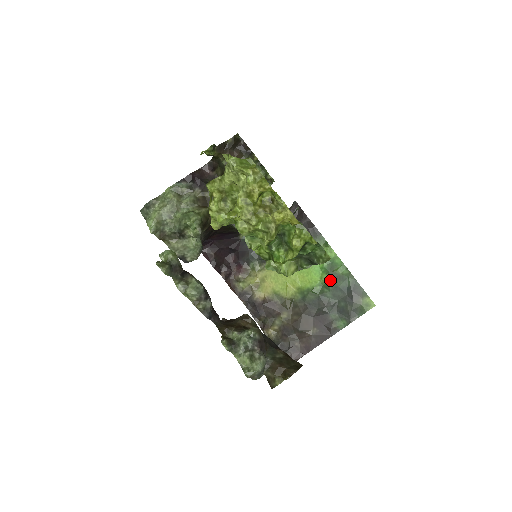
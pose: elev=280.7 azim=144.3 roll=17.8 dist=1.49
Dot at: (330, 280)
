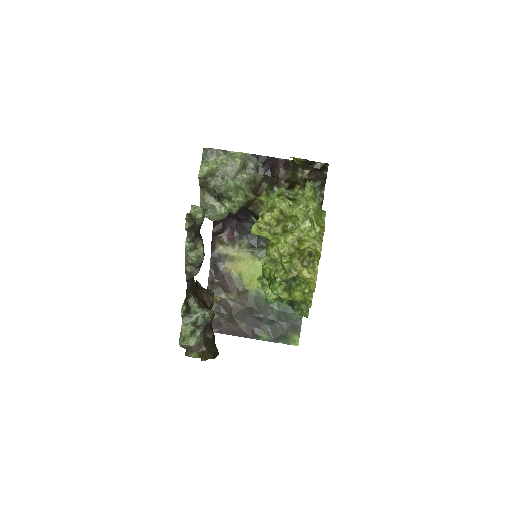
Dot at: occluded
